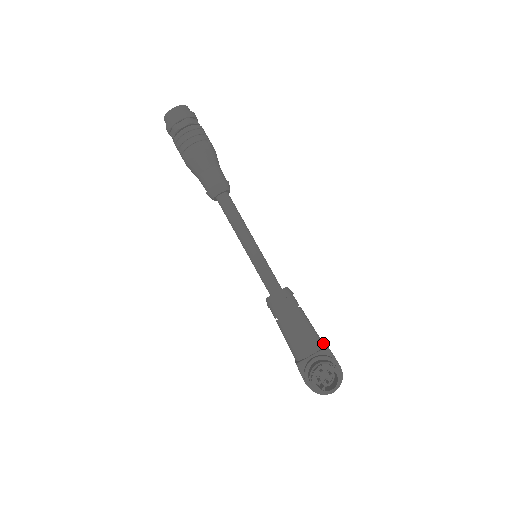
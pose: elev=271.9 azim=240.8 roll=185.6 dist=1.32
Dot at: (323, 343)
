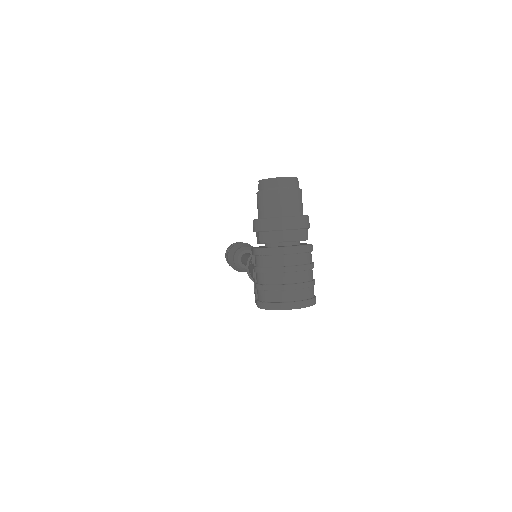
Dot at: occluded
